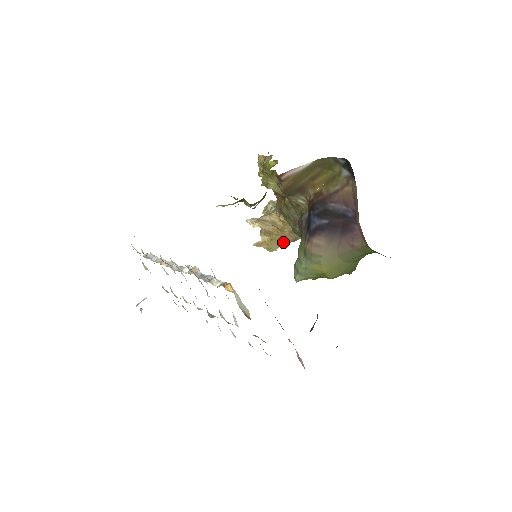
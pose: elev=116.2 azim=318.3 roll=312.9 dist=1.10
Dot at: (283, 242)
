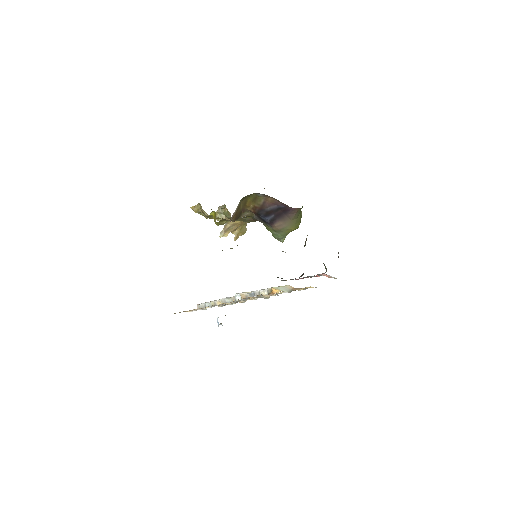
Dot at: (246, 223)
